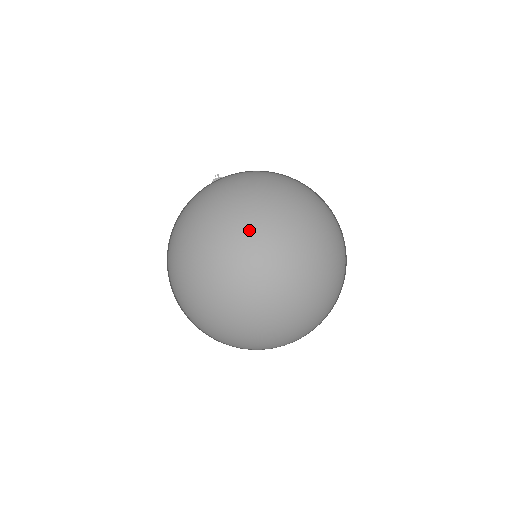
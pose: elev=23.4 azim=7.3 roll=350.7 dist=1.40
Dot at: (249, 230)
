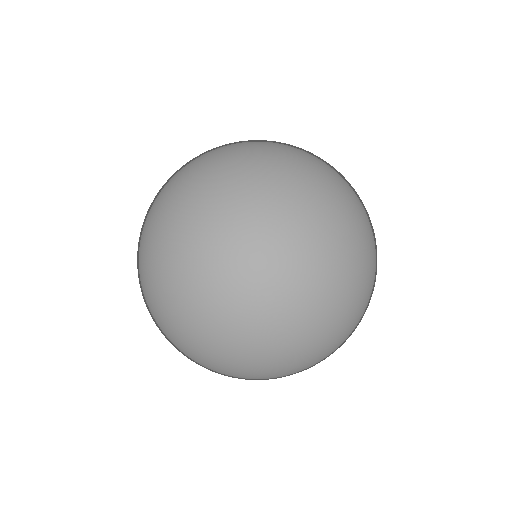
Dot at: (146, 240)
